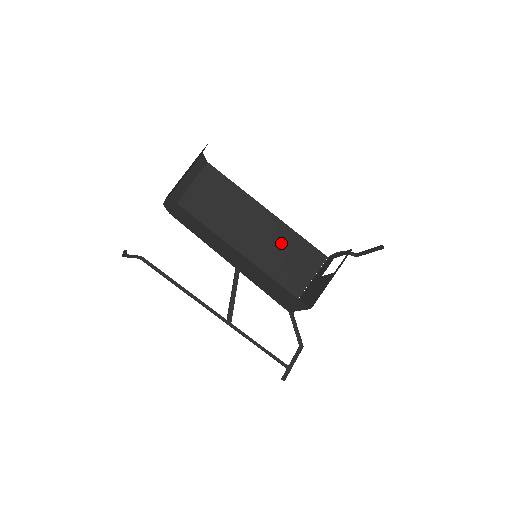
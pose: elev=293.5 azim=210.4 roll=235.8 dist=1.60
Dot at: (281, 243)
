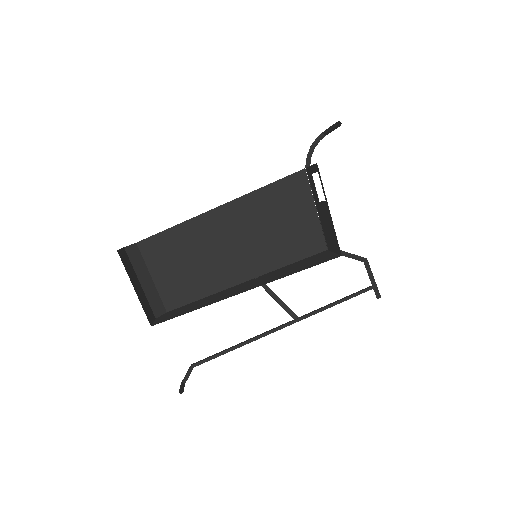
Dot at: (259, 214)
